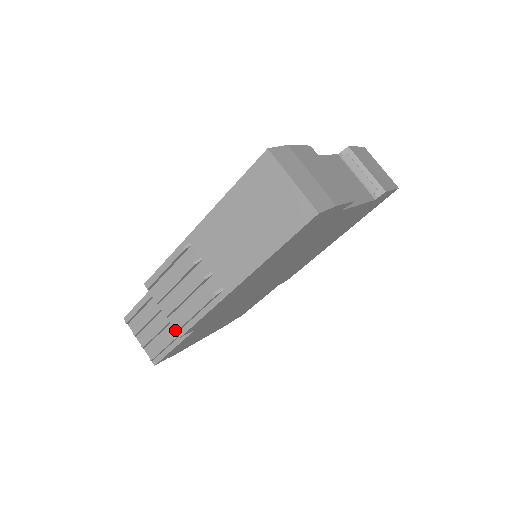
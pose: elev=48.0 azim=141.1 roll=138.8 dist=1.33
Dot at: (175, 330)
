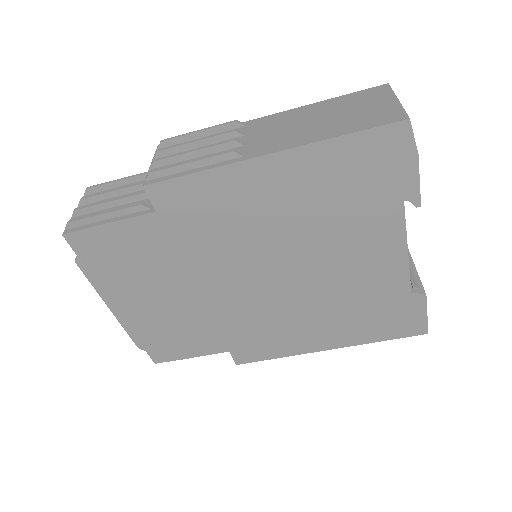
Dot at: (145, 179)
